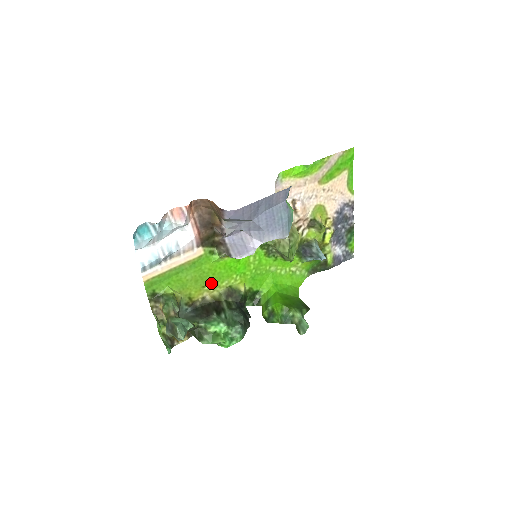
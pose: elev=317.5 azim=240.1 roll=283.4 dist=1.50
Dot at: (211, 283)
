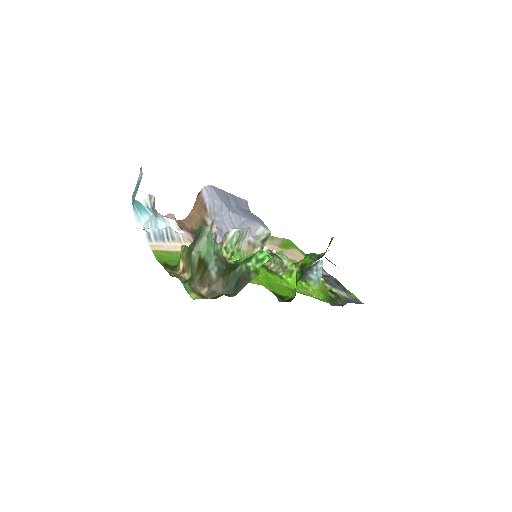
Dot at: occluded
